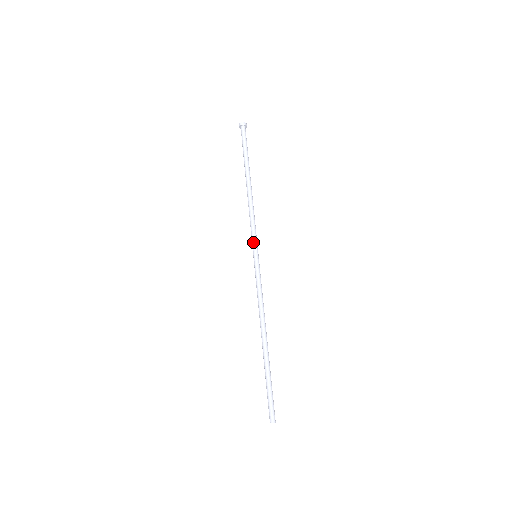
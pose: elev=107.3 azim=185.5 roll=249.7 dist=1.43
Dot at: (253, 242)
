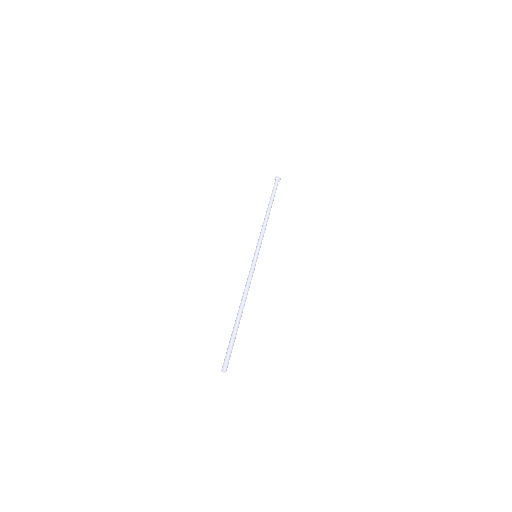
Dot at: (258, 246)
